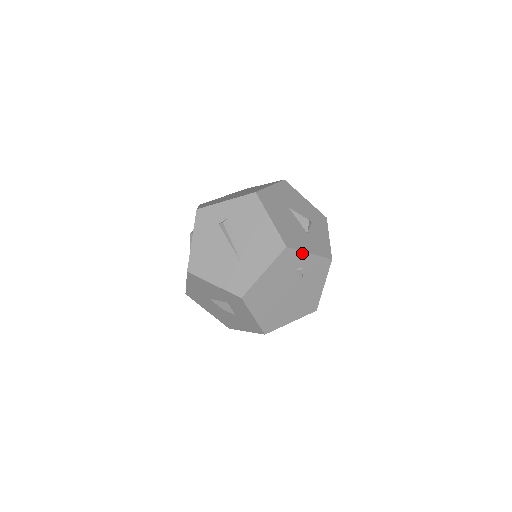
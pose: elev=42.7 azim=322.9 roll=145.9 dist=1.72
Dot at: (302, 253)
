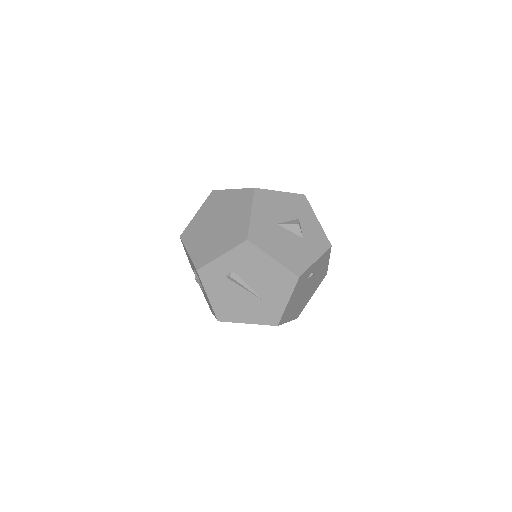
Dot at: (310, 267)
